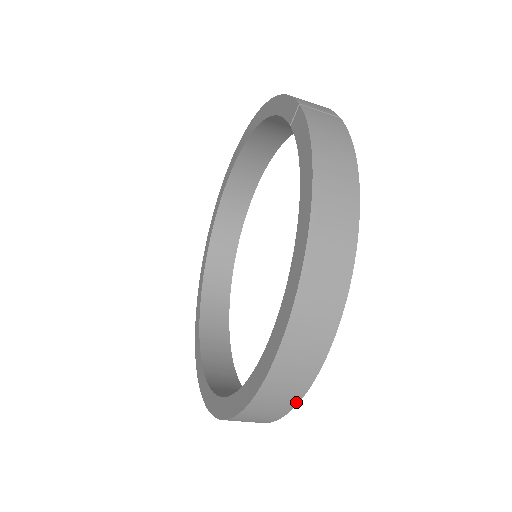
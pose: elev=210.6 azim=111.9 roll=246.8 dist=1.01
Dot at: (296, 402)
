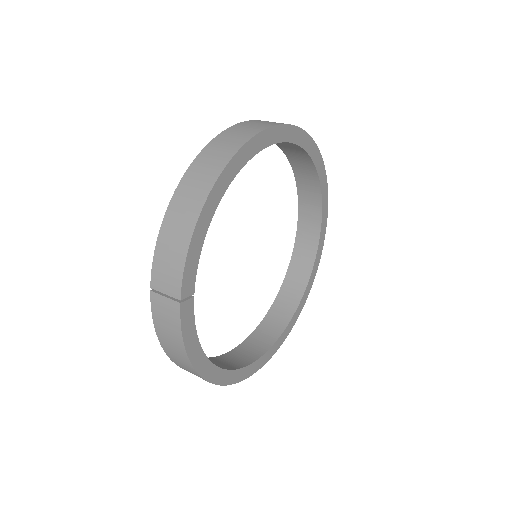
Dot at: (264, 363)
